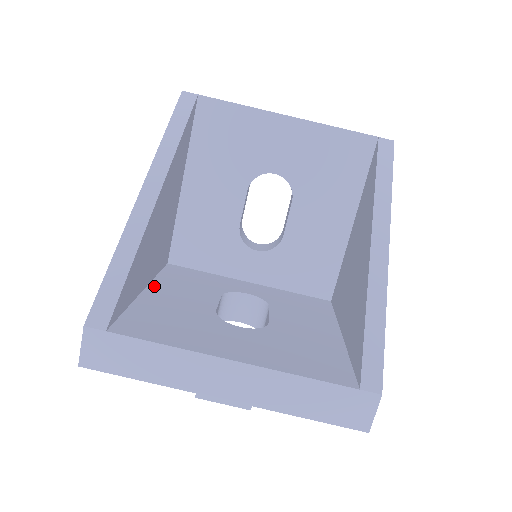
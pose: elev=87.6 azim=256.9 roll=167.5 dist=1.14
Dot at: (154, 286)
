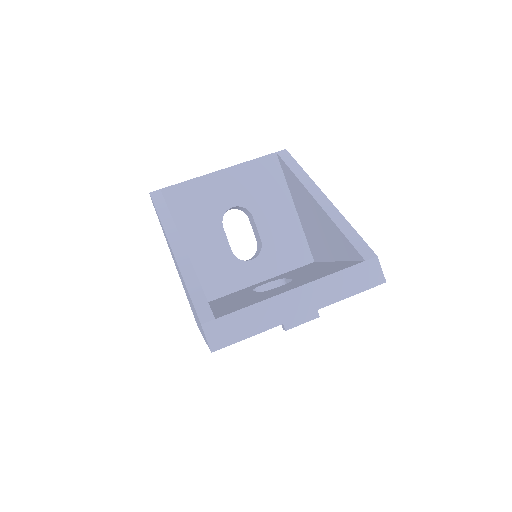
Dot at: (211, 308)
